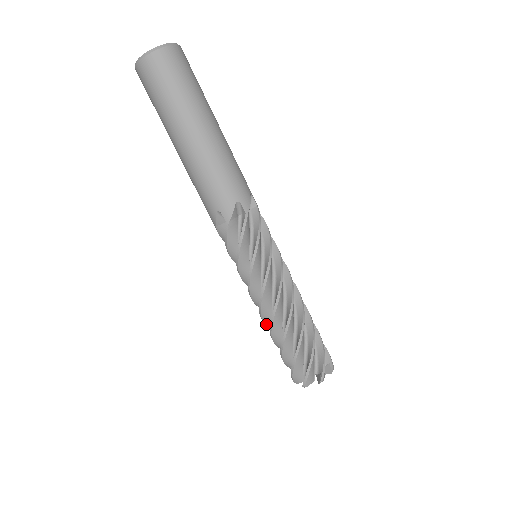
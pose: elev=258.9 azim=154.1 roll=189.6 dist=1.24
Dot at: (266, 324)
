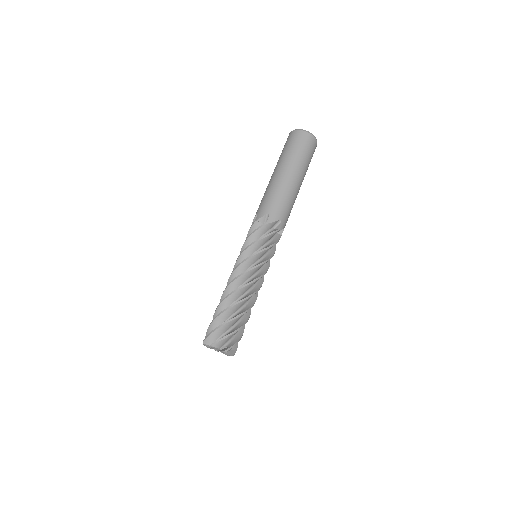
Dot at: occluded
